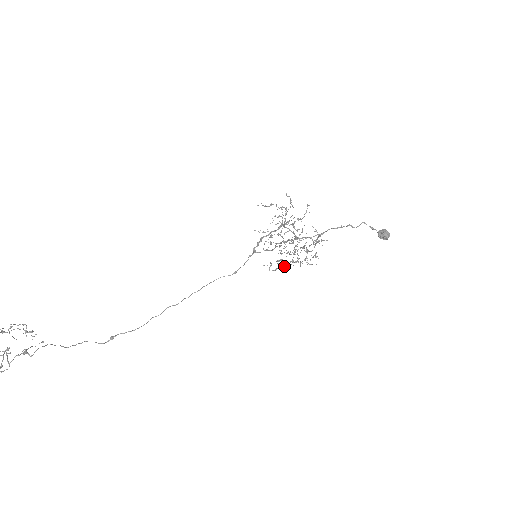
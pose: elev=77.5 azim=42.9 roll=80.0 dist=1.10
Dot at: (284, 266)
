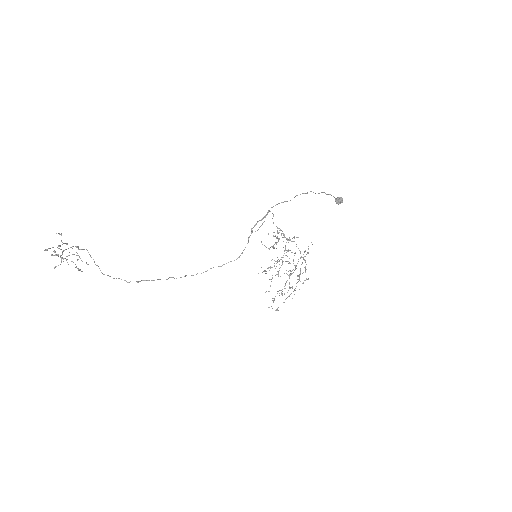
Dot at: occluded
